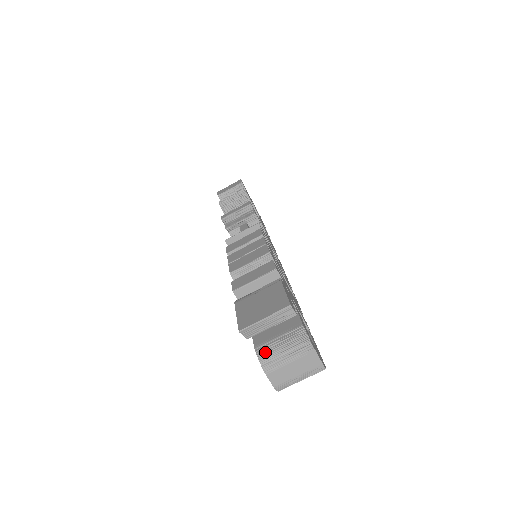
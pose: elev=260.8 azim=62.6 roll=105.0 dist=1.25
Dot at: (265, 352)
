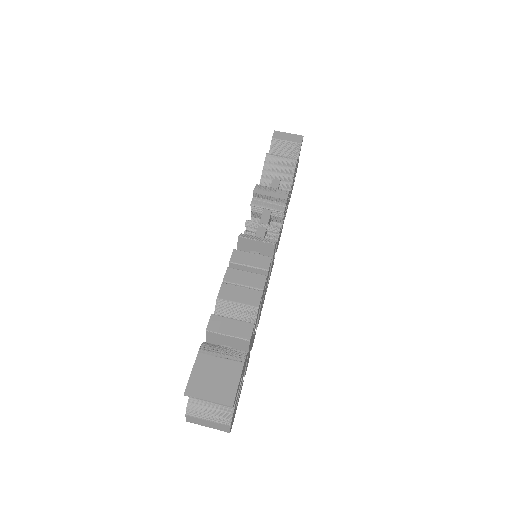
Dot at: (195, 402)
